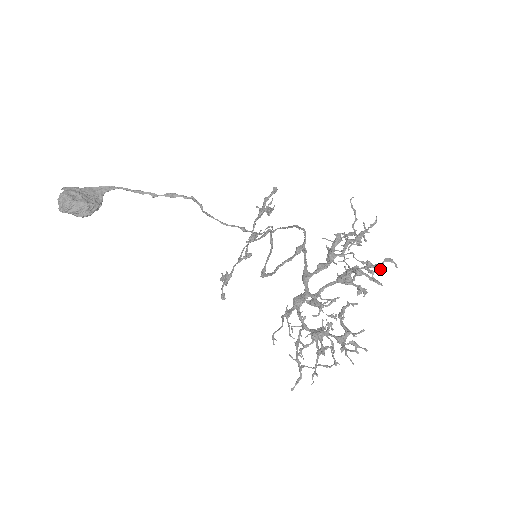
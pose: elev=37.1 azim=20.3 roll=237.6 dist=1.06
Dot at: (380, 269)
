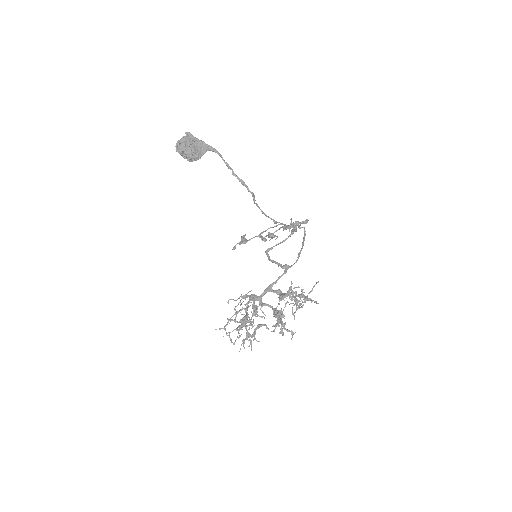
Dot at: (288, 330)
